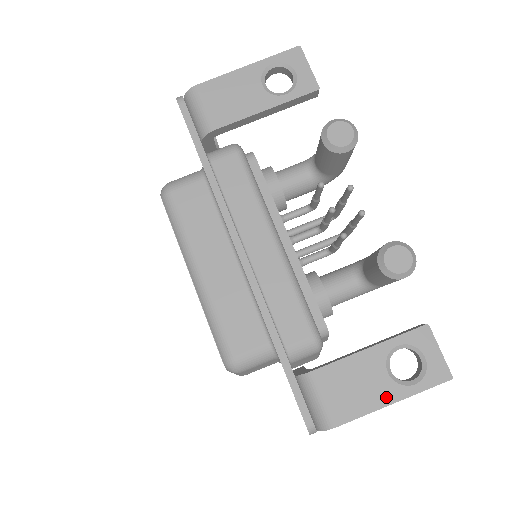
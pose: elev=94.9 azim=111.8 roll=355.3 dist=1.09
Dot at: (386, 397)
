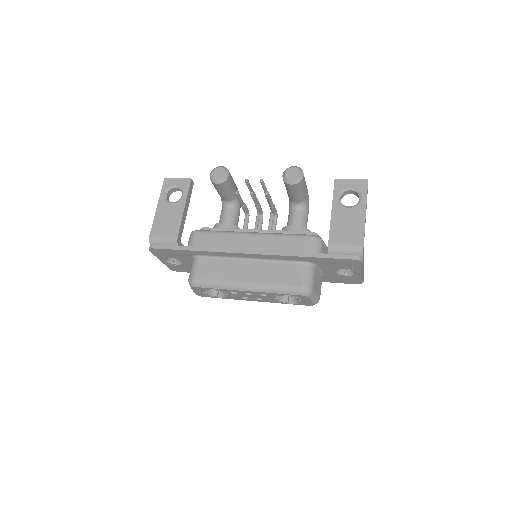
Dot at: (361, 214)
